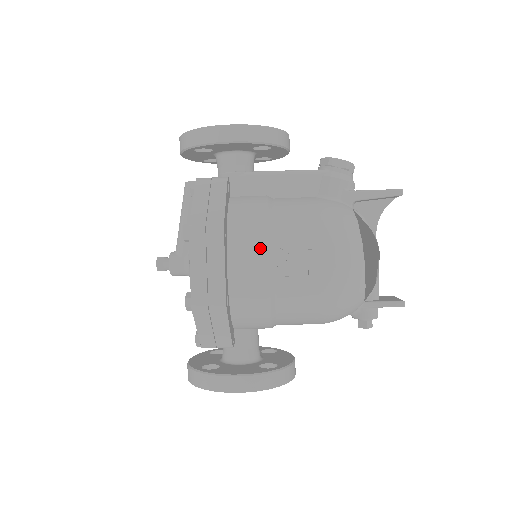
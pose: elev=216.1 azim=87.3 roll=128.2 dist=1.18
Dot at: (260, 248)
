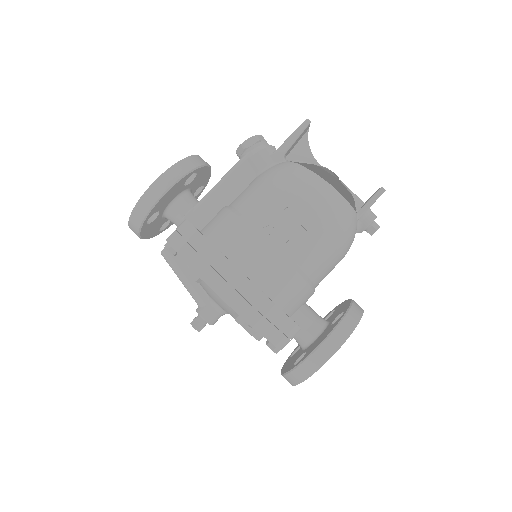
Dot at: (252, 239)
